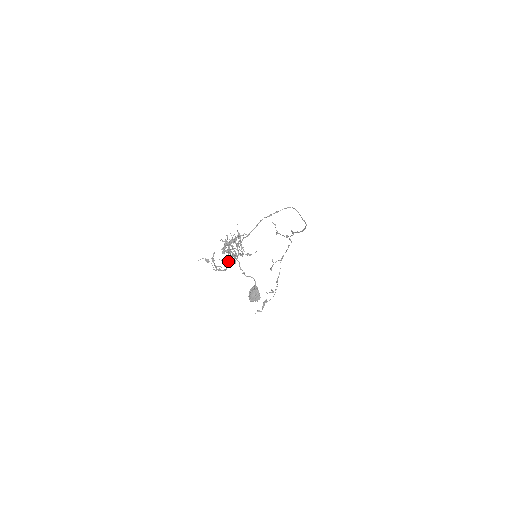
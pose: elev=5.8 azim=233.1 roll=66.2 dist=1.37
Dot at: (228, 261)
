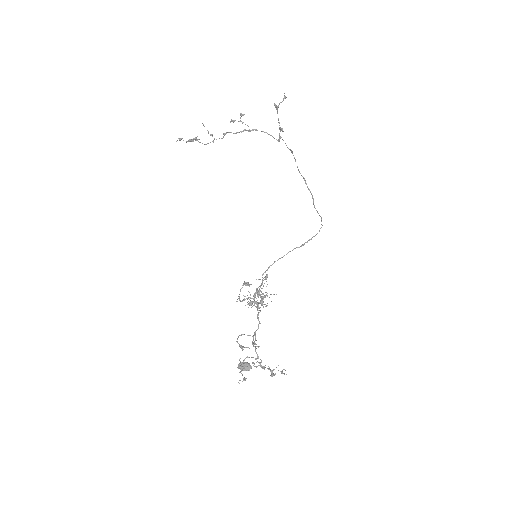
Dot at: occluded
